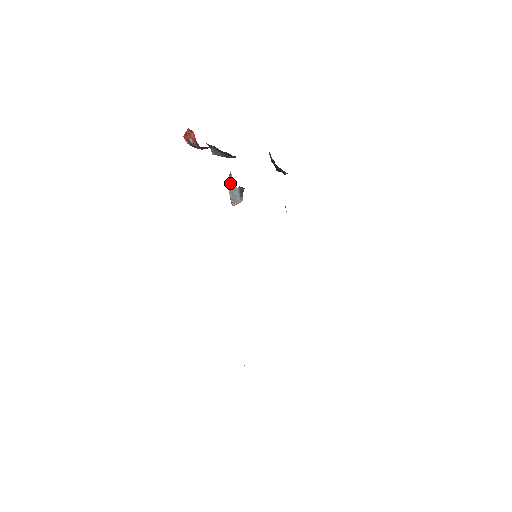
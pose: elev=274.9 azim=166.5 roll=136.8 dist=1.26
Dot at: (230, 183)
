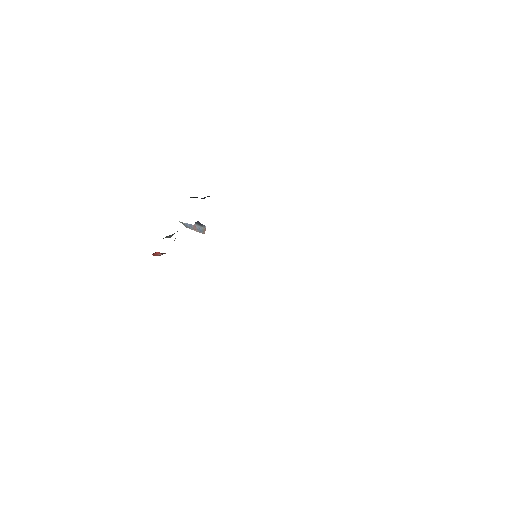
Dot at: (188, 227)
